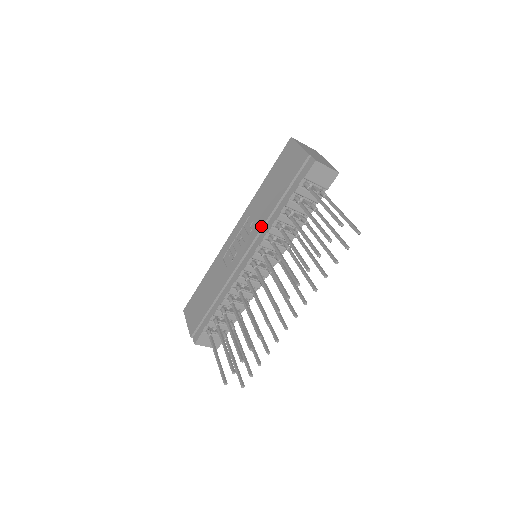
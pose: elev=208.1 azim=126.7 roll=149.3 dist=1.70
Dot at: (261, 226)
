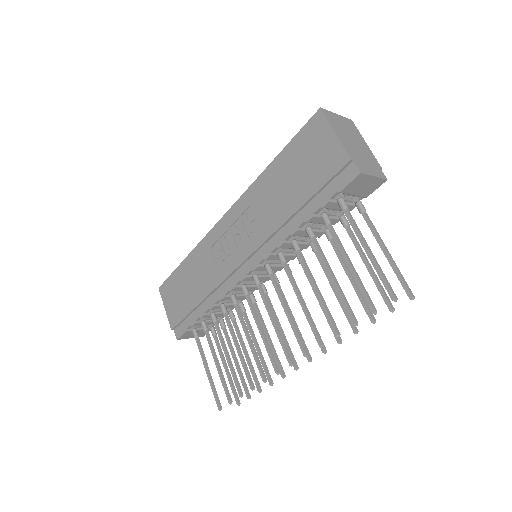
Dot at: (268, 235)
